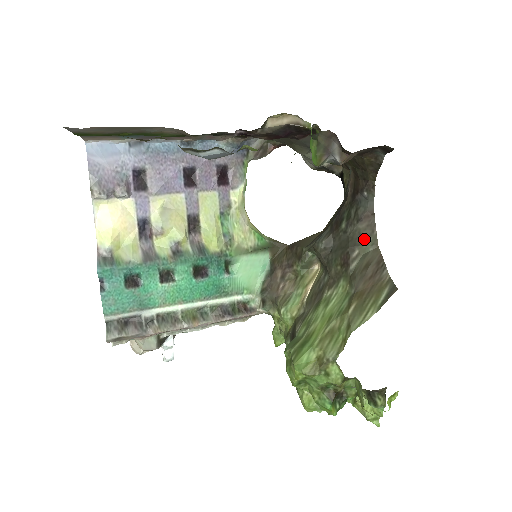
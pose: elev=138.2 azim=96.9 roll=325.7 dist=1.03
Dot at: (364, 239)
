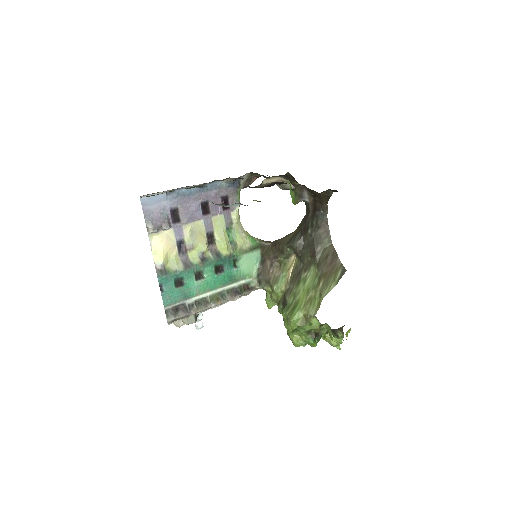
Dot at: (323, 239)
